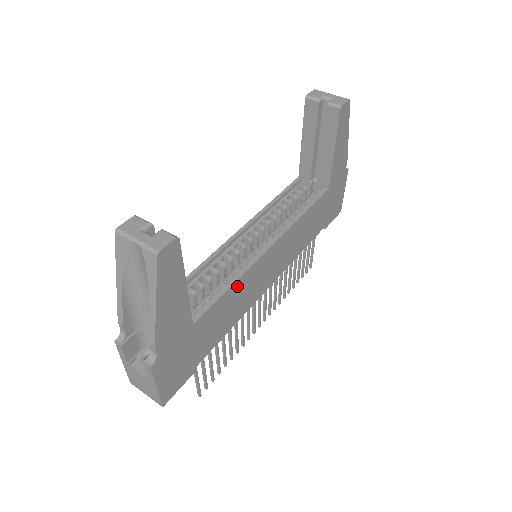
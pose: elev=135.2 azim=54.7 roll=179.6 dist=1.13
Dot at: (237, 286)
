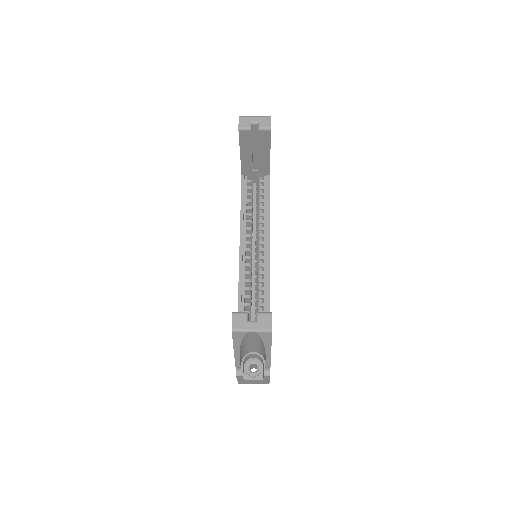
Dot at: occluded
